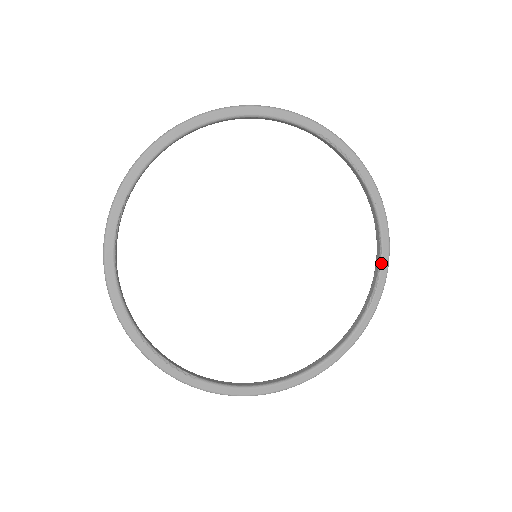
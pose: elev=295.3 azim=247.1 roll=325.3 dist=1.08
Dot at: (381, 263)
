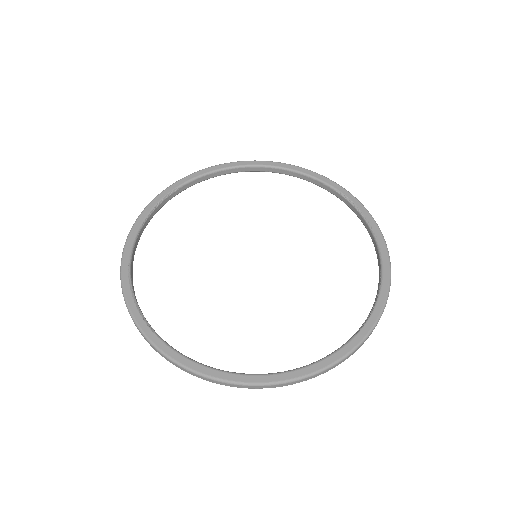
Dot at: (378, 296)
